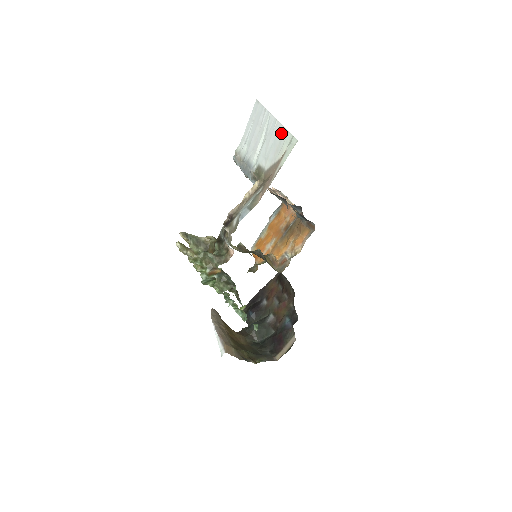
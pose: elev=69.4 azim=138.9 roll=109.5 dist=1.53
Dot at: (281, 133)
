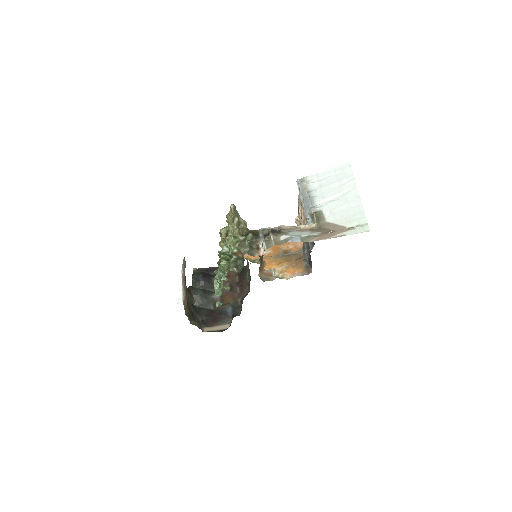
Dot at: (358, 211)
